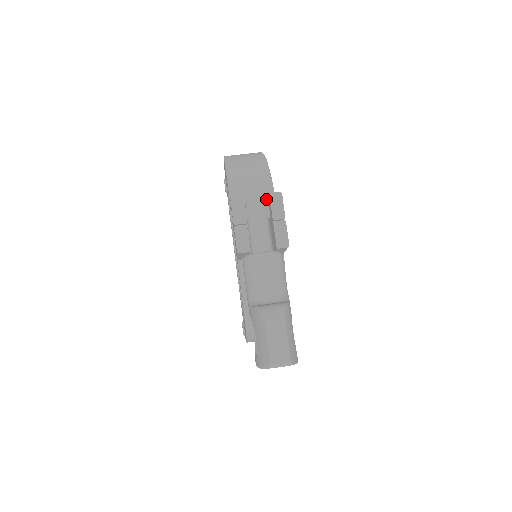
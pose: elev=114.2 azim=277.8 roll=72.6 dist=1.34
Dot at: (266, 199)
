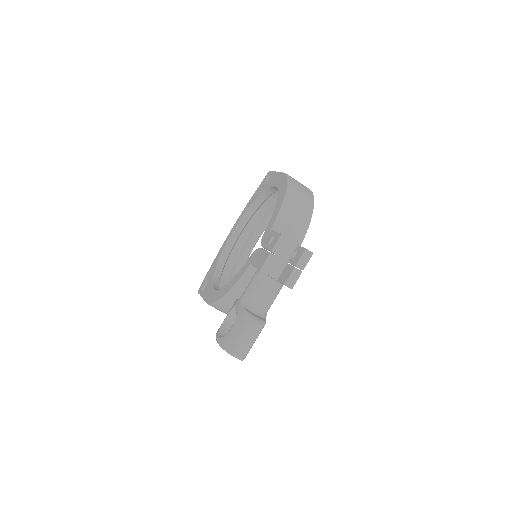
Dot at: (297, 239)
